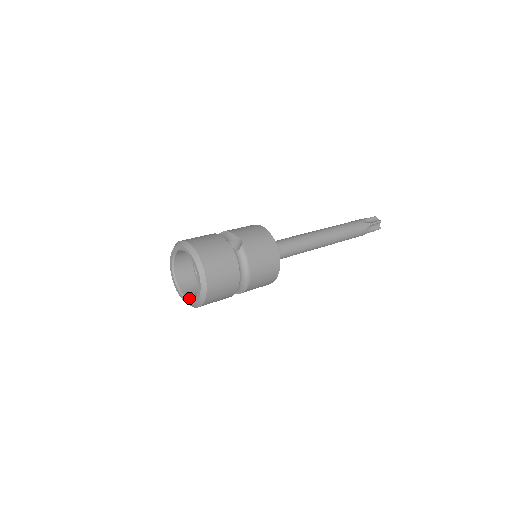
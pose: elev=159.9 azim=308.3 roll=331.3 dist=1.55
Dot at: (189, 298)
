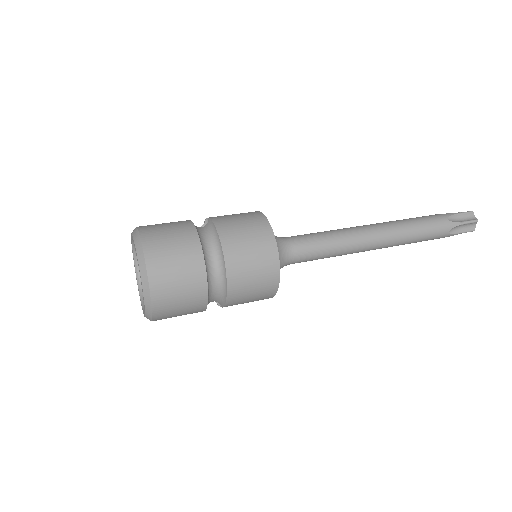
Dot at: occluded
